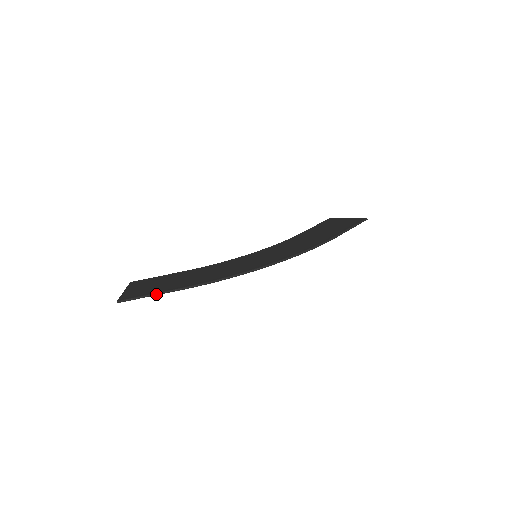
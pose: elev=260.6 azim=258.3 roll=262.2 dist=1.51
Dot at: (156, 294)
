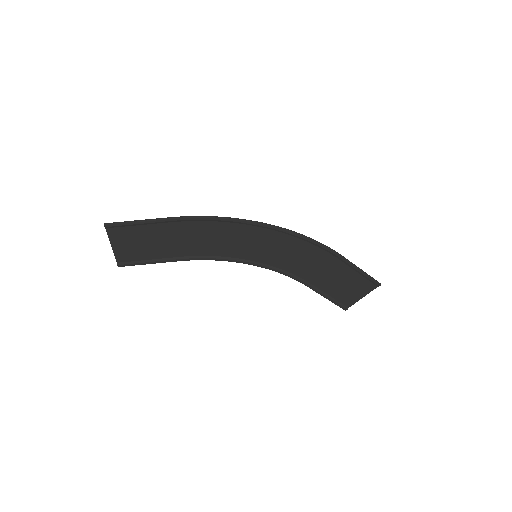
Dot at: (146, 221)
